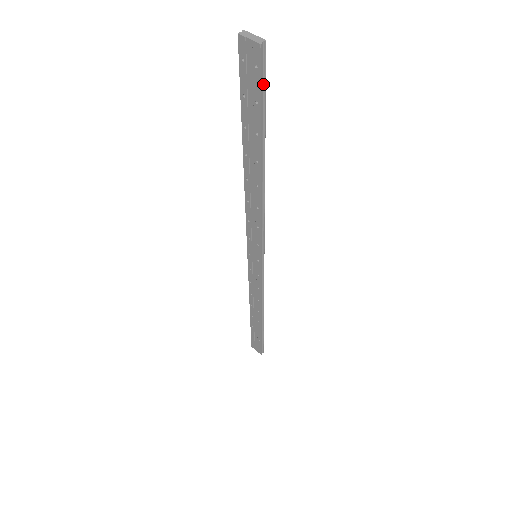
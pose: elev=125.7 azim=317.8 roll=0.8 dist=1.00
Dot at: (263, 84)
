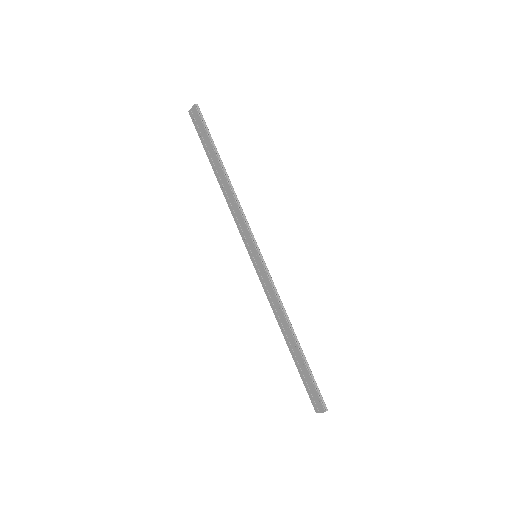
Dot at: (204, 123)
